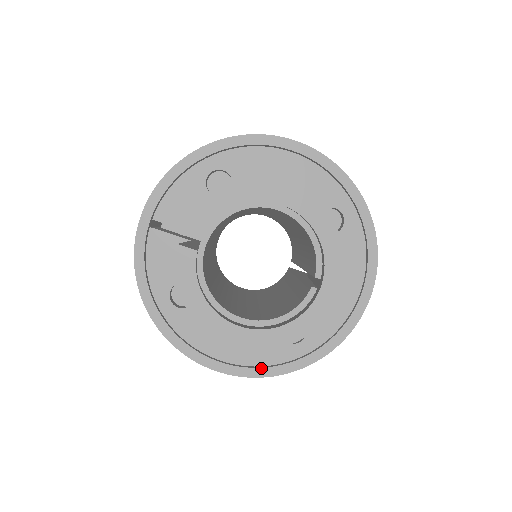
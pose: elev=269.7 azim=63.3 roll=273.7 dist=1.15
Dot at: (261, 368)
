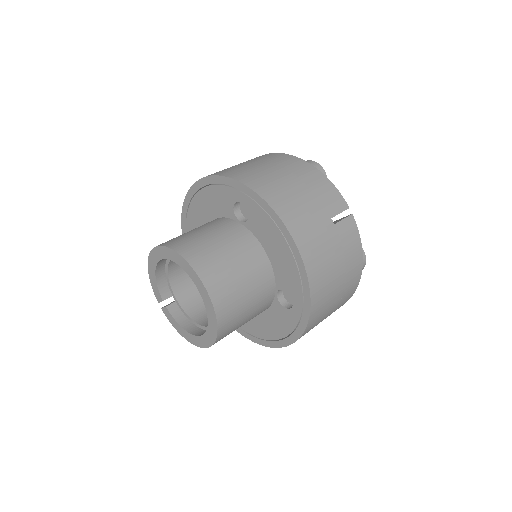
Dot at: (292, 334)
